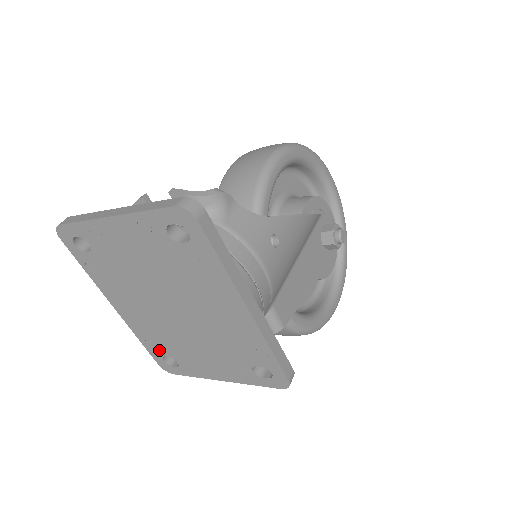
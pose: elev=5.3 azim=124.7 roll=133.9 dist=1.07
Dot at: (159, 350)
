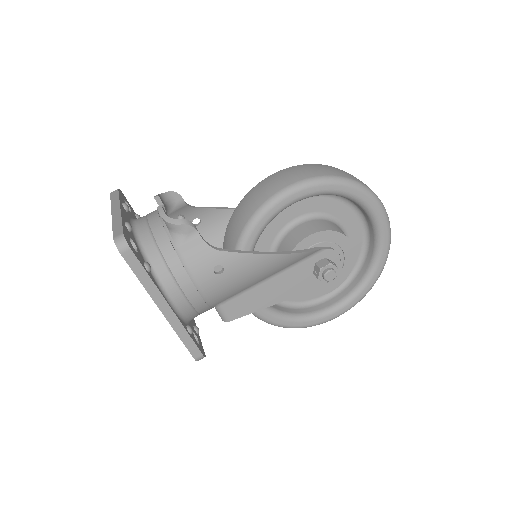
Dot at: occluded
